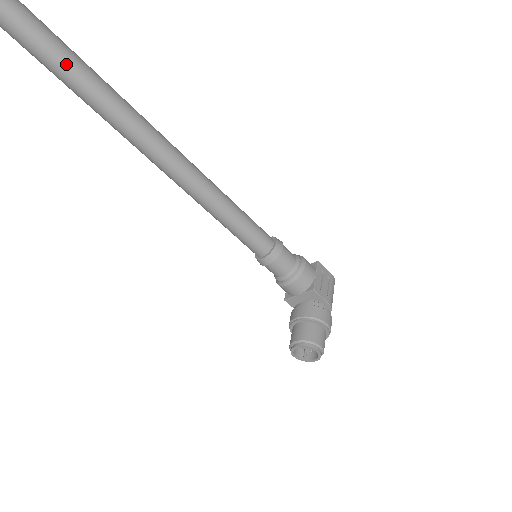
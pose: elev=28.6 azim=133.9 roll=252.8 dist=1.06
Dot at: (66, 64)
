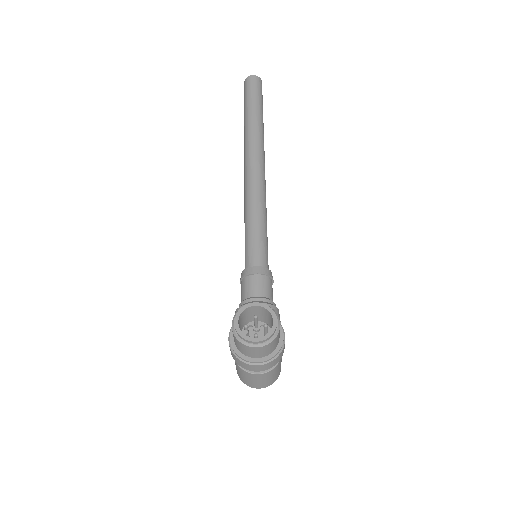
Dot at: (260, 105)
